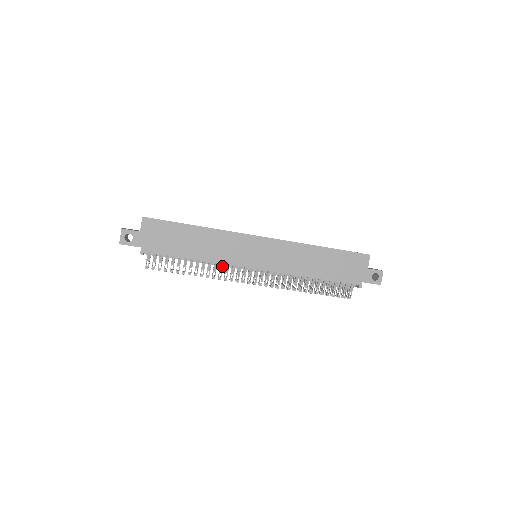
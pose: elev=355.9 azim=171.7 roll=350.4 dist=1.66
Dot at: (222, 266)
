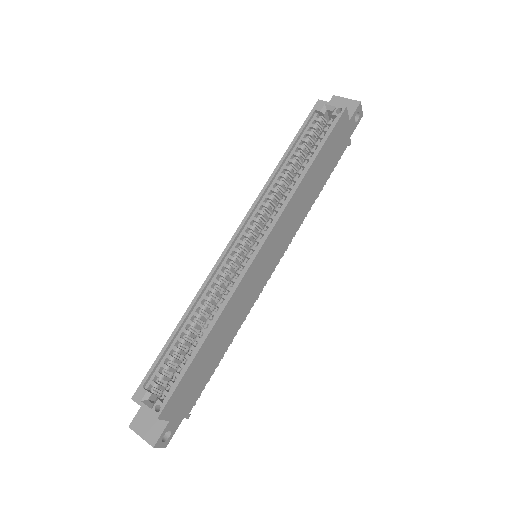
Dot at: occluded
